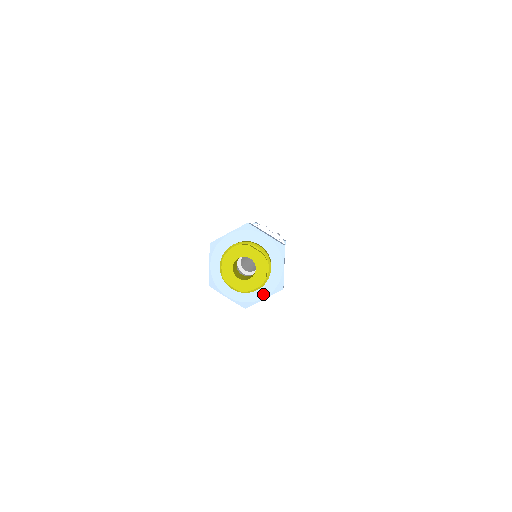
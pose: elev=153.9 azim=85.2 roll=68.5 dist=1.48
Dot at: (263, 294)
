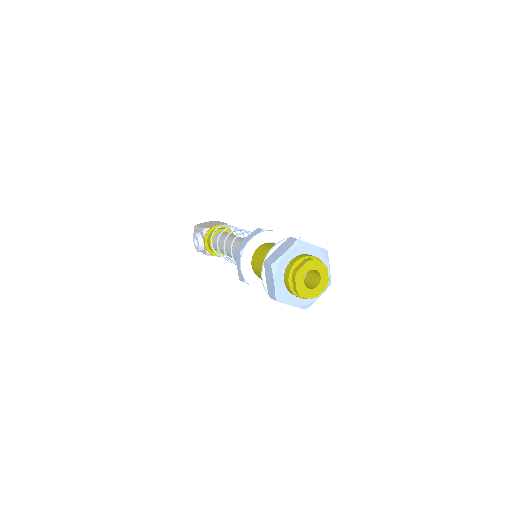
Dot at: occluded
